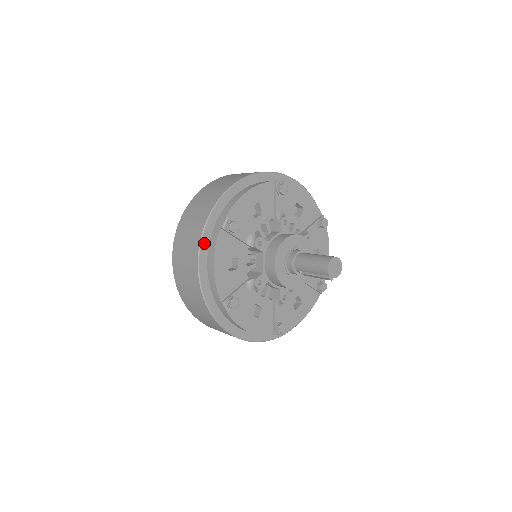
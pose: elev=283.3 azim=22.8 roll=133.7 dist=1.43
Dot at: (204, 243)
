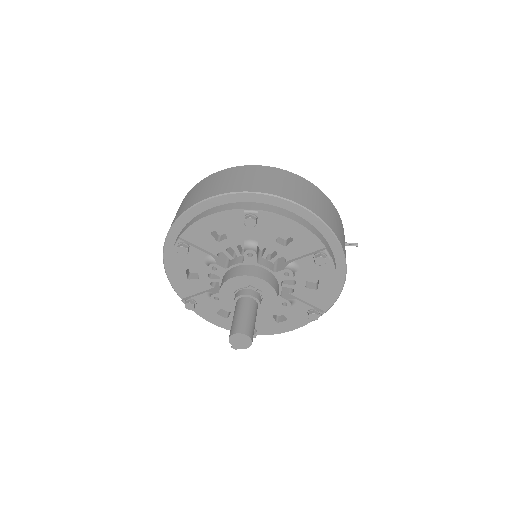
Dot at: (167, 249)
